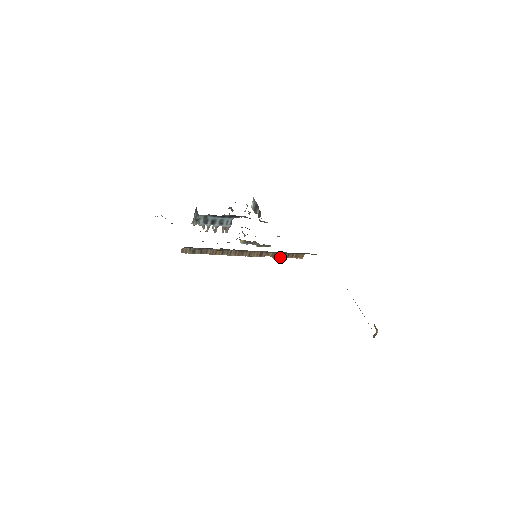
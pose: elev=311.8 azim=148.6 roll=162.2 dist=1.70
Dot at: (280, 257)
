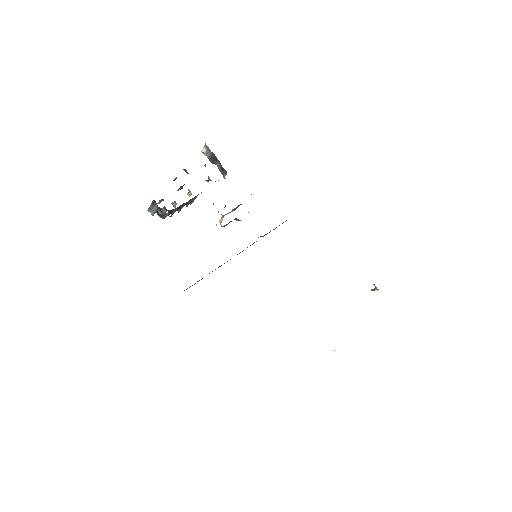
Dot at: (269, 232)
